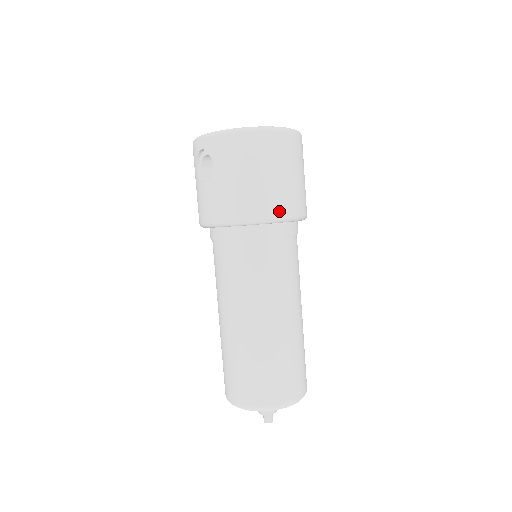
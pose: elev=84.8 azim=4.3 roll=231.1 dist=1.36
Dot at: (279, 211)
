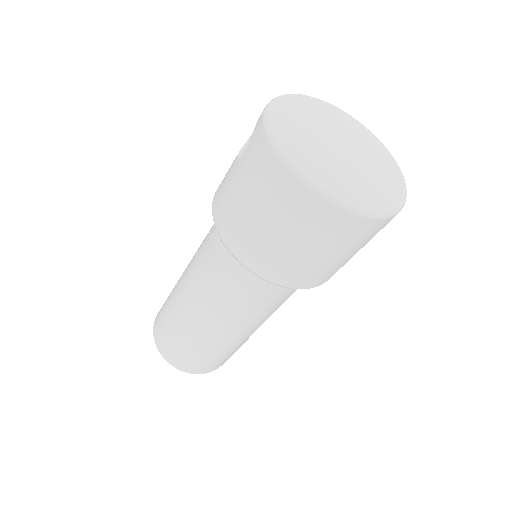
Dot at: (253, 263)
